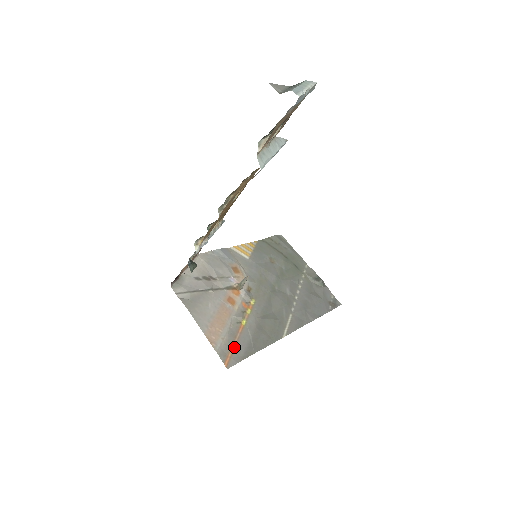
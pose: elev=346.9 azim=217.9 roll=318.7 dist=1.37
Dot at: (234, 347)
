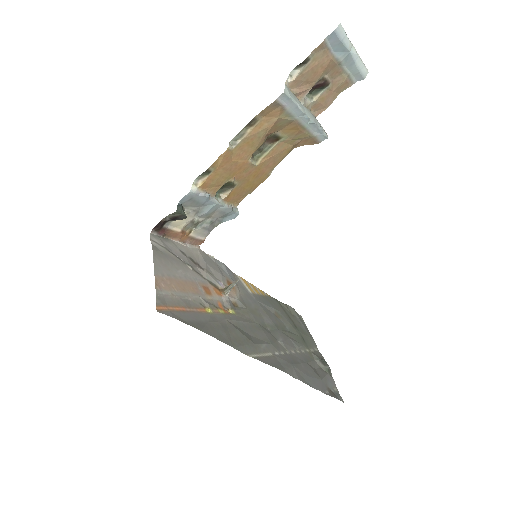
Dot at: (181, 310)
